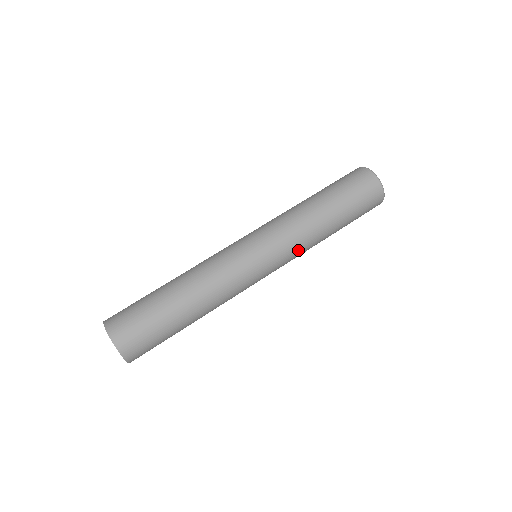
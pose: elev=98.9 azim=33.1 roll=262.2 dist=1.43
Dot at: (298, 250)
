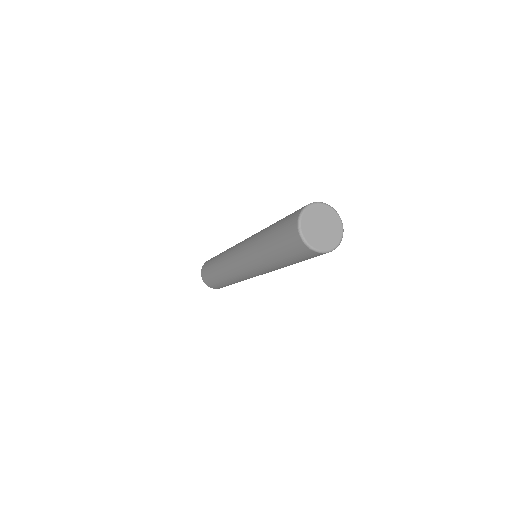
Dot at: occluded
